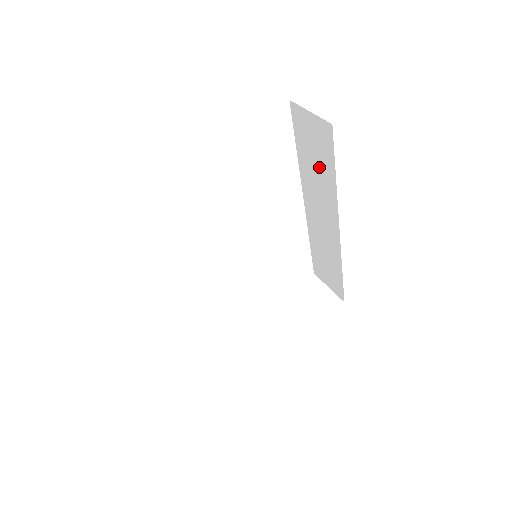
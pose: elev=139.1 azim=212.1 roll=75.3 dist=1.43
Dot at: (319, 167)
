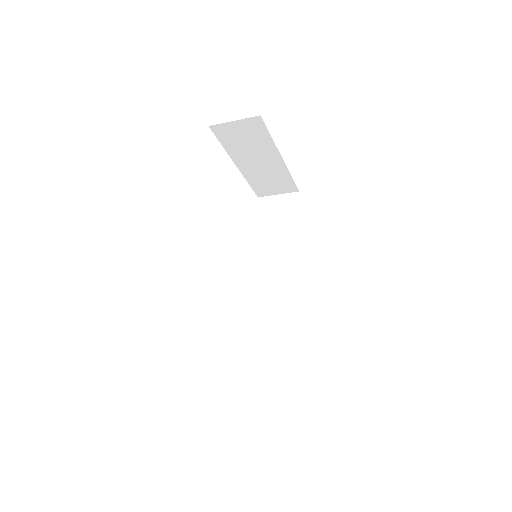
Dot at: (282, 230)
